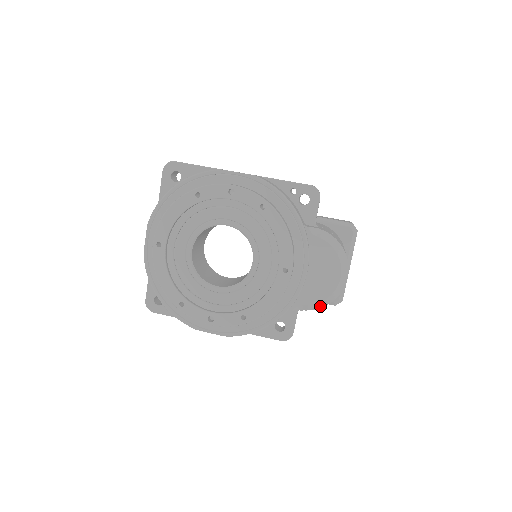
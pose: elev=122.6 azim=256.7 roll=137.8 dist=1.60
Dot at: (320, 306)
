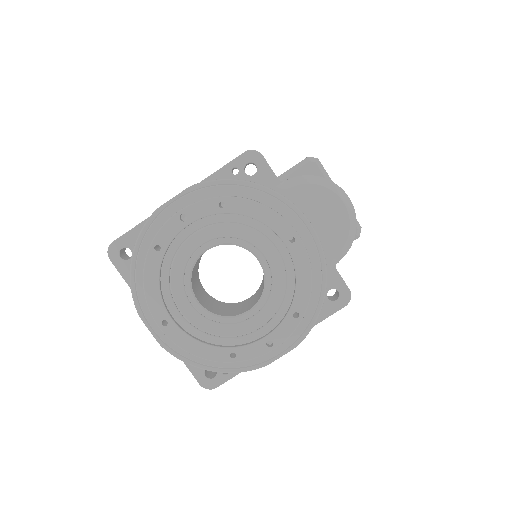
Dot at: (350, 244)
